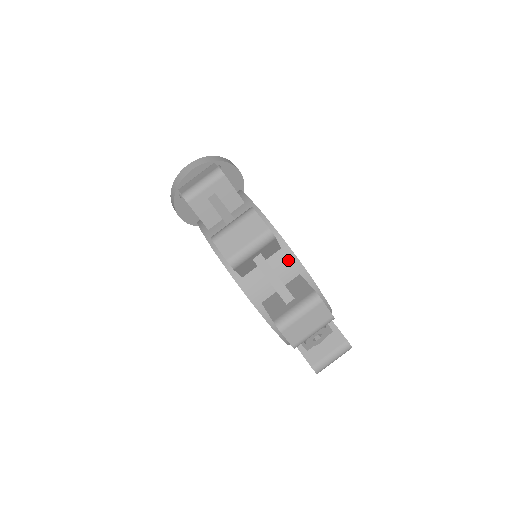
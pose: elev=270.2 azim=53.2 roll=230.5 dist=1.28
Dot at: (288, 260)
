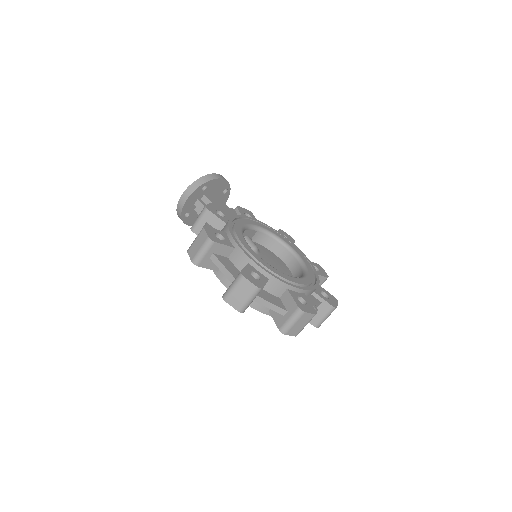
Dot at: (276, 284)
